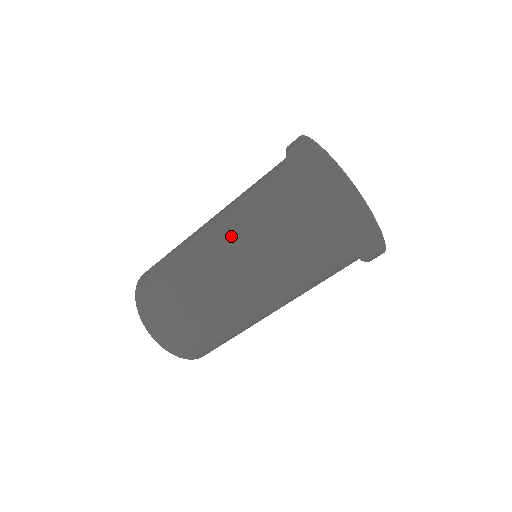
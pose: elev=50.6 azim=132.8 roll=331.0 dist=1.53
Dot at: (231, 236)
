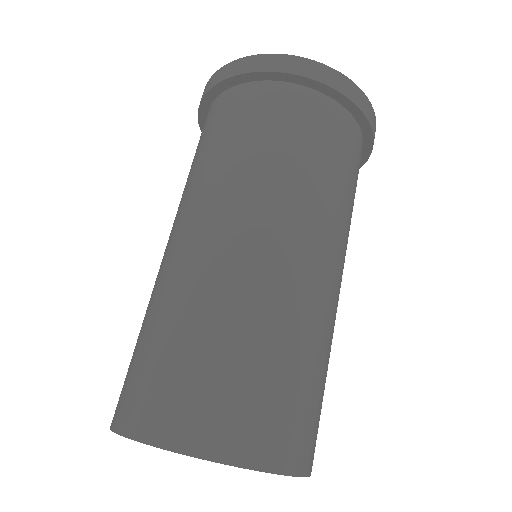
Dot at: (180, 204)
